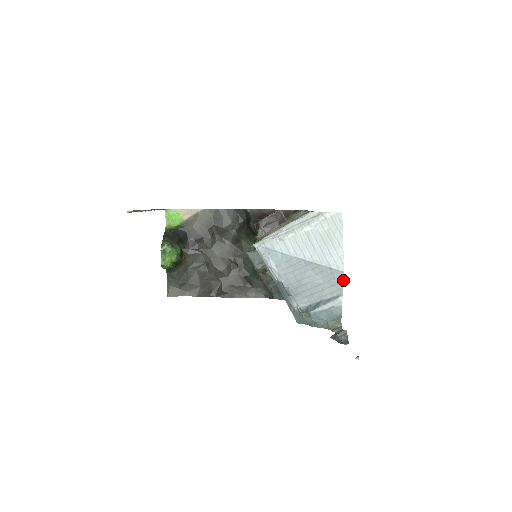
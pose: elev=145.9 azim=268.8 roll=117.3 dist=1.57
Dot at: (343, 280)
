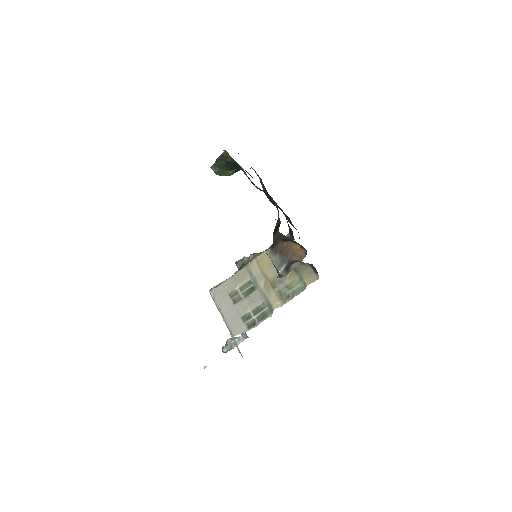
Dot at: occluded
